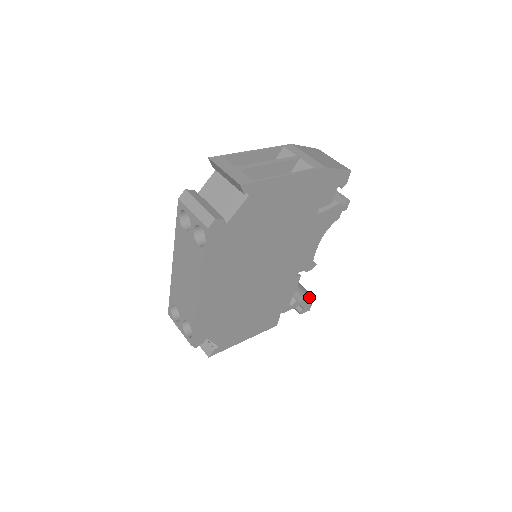
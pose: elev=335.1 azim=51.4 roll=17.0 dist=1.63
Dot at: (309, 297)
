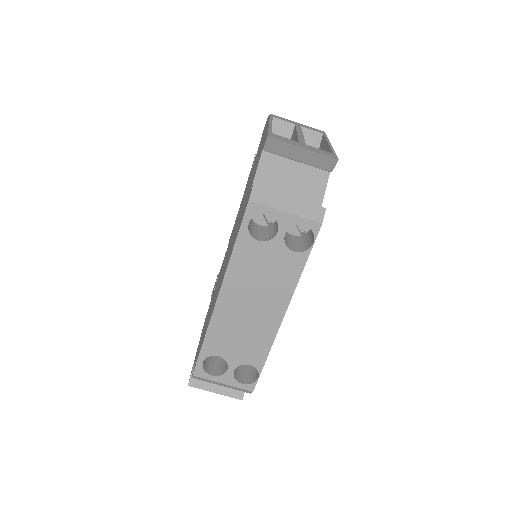
Dot at: occluded
